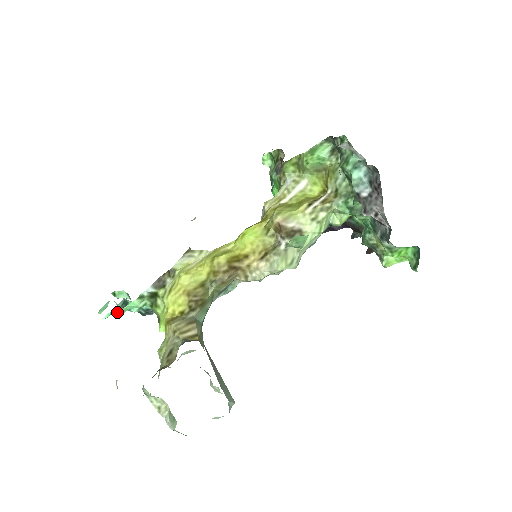
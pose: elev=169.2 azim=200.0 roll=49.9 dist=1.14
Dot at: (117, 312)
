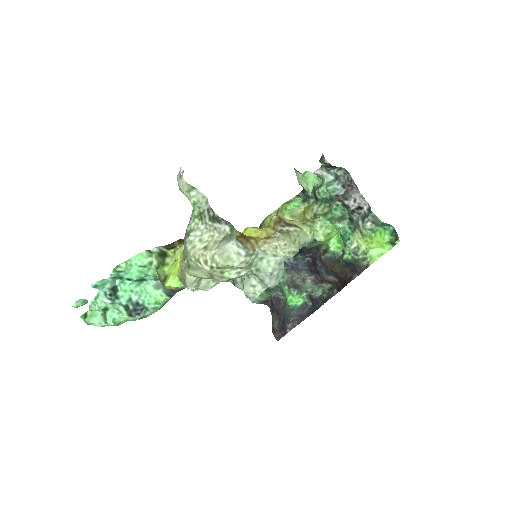
Dot at: (119, 264)
